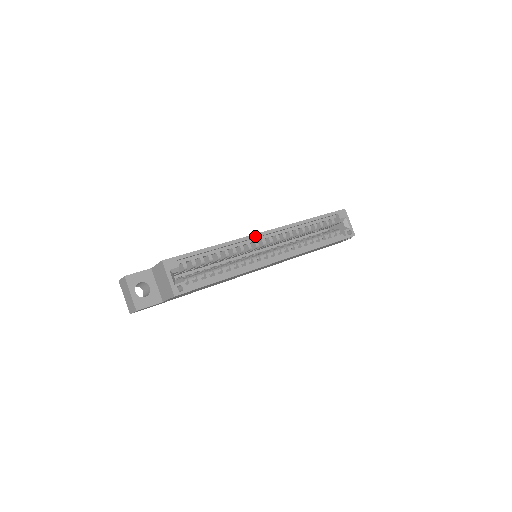
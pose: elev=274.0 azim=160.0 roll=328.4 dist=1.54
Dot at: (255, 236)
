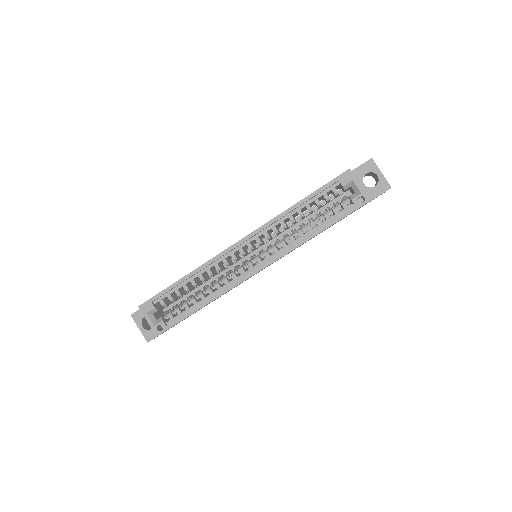
Dot at: (227, 251)
